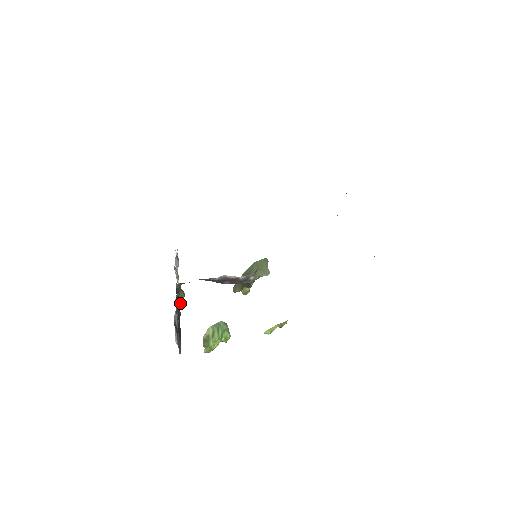
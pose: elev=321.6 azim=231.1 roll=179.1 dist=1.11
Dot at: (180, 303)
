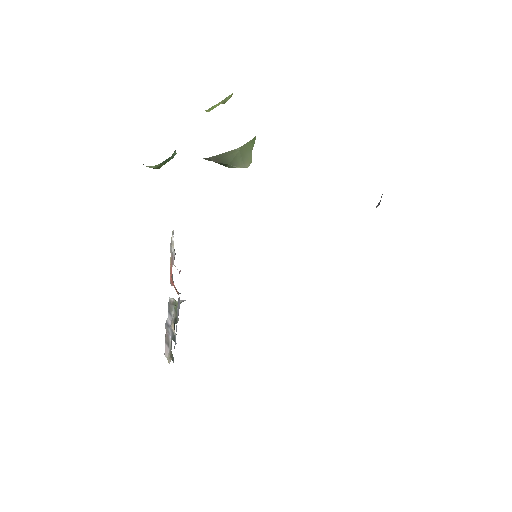
Dot at: occluded
